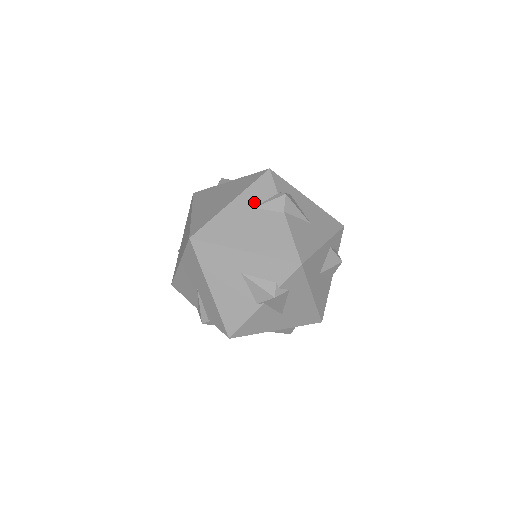
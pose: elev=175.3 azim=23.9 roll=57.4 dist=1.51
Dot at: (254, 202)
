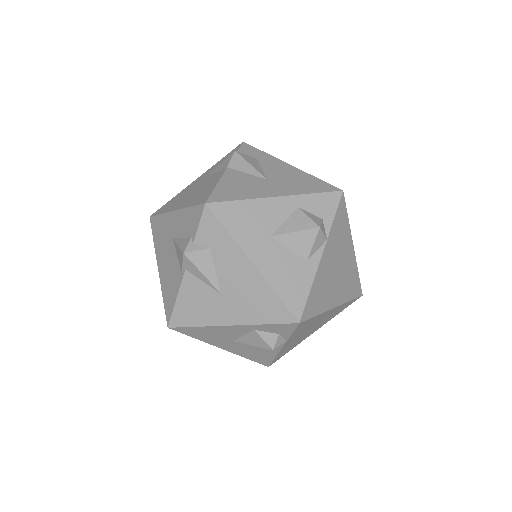
Dot at: (211, 171)
